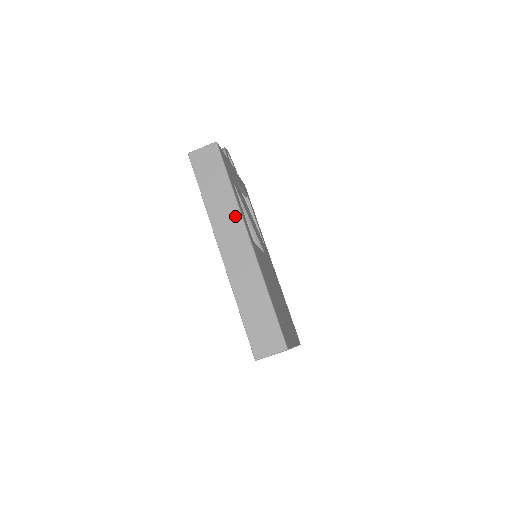
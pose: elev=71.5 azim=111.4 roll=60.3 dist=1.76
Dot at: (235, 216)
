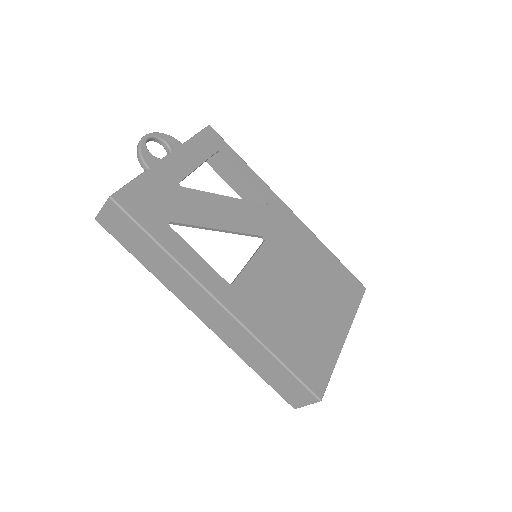
Dot at: (189, 282)
